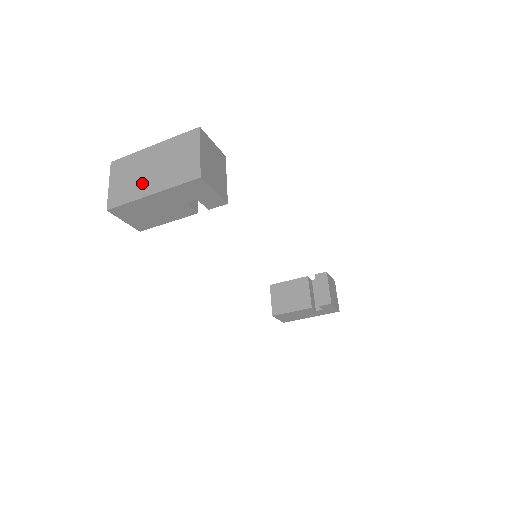
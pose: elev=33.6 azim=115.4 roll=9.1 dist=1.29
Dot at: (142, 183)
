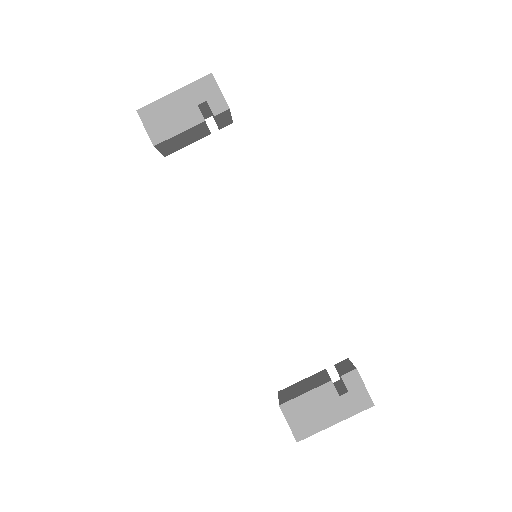
Dot at: occluded
